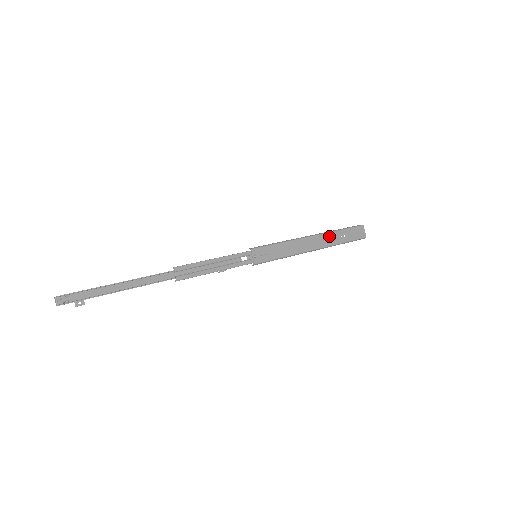
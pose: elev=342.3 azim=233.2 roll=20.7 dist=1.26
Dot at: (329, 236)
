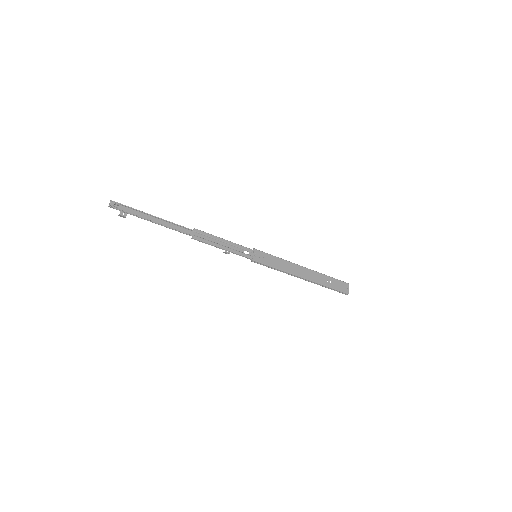
Dot at: (318, 275)
